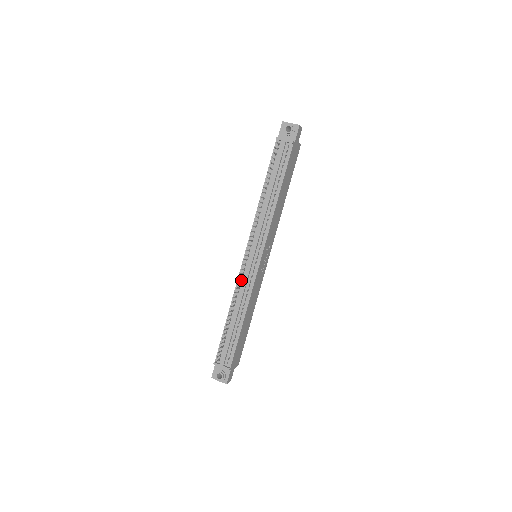
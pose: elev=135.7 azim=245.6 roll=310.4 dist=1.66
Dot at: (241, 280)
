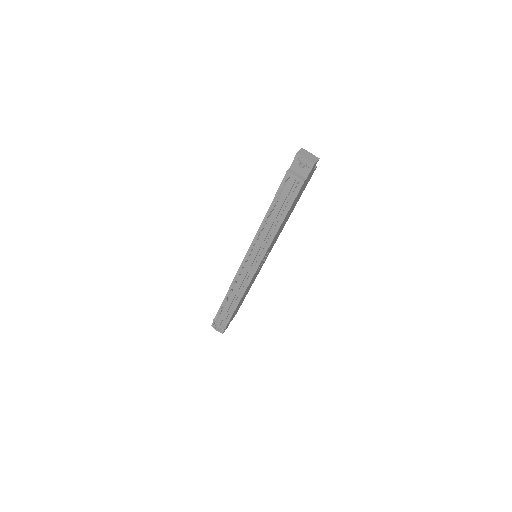
Dot at: (239, 275)
